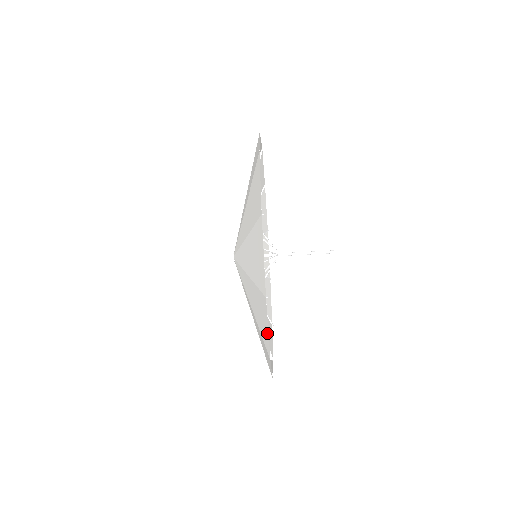
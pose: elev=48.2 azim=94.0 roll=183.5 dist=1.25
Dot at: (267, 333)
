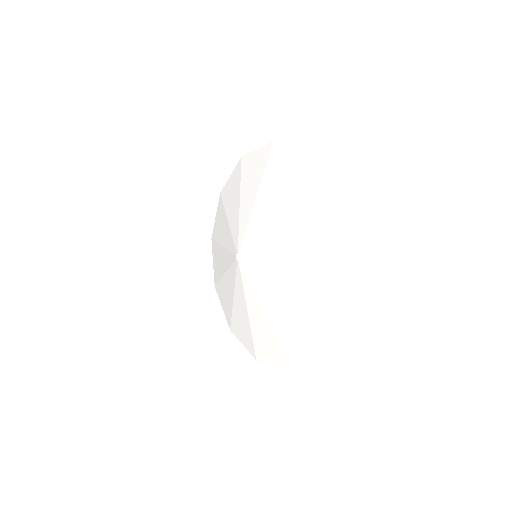
Dot at: (269, 361)
